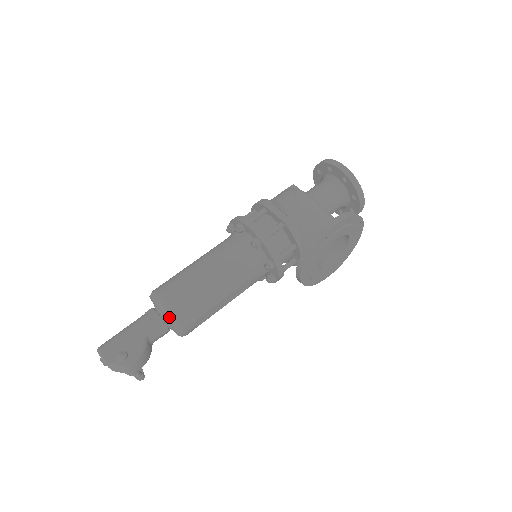
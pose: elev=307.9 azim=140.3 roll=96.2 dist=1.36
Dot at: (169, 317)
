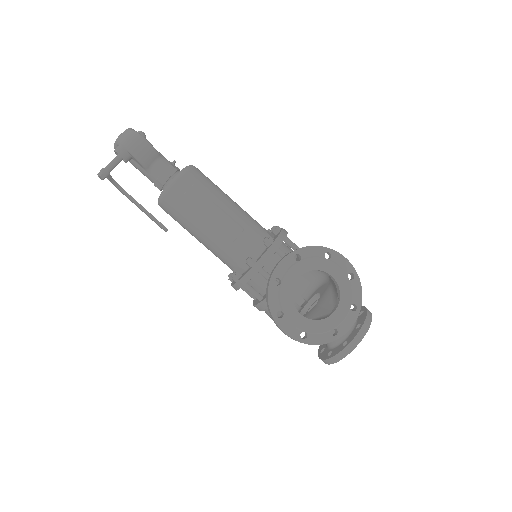
Dot at: (188, 166)
